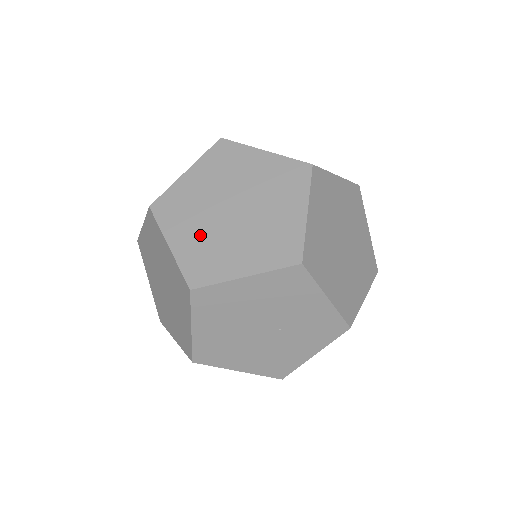
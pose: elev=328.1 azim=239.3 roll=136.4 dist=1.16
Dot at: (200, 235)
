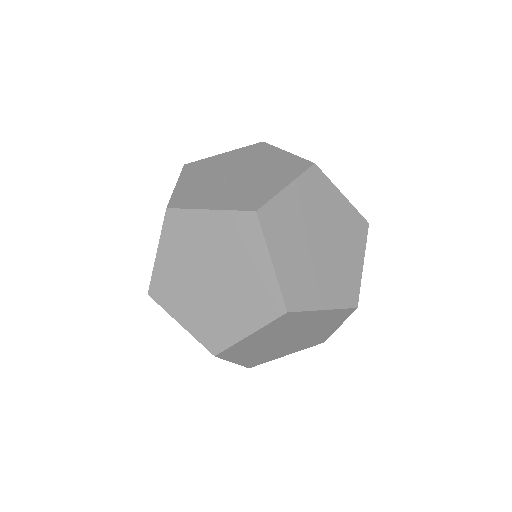
Dot at: (259, 354)
